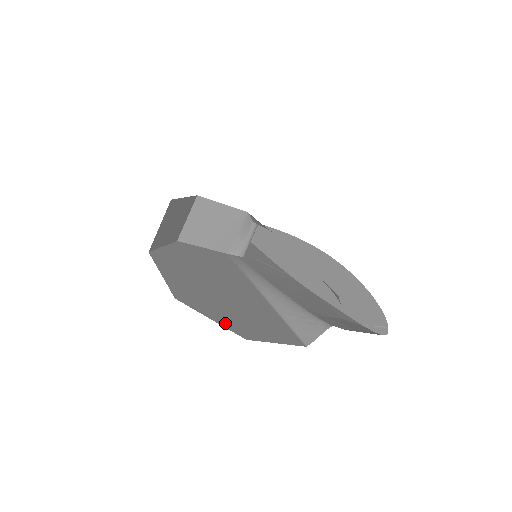
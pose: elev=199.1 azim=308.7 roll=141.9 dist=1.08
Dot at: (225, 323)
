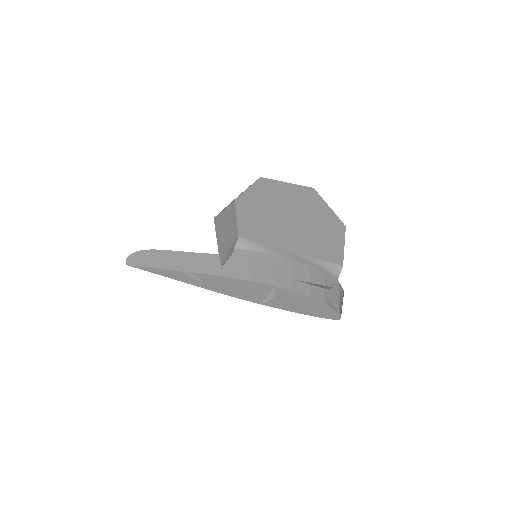
Dot at: occluded
